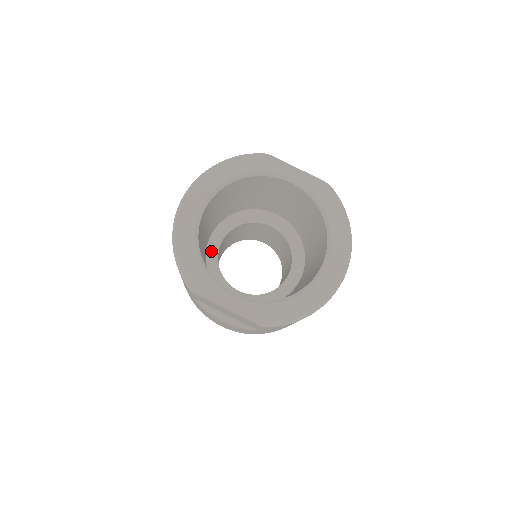
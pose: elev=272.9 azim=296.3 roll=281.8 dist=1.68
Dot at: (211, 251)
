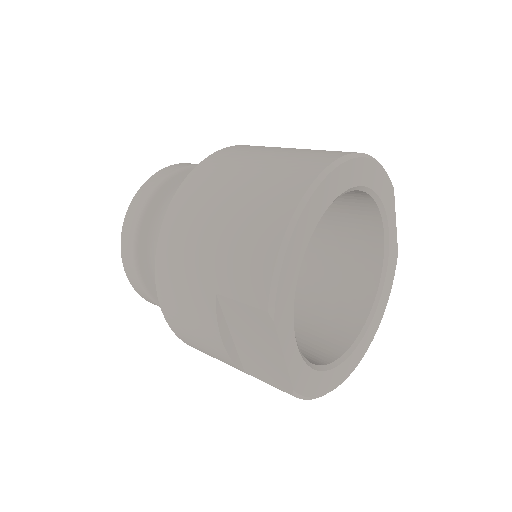
Dot at: occluded
